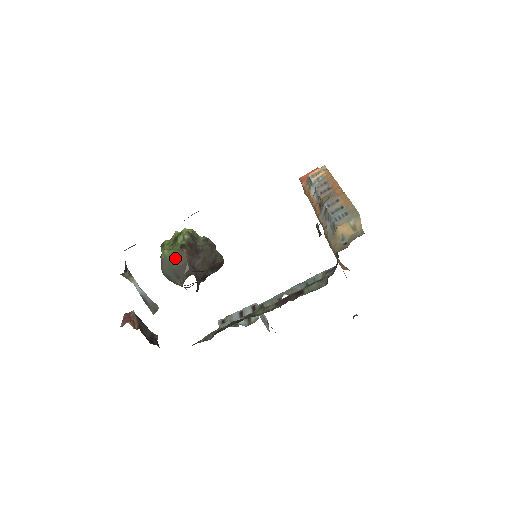
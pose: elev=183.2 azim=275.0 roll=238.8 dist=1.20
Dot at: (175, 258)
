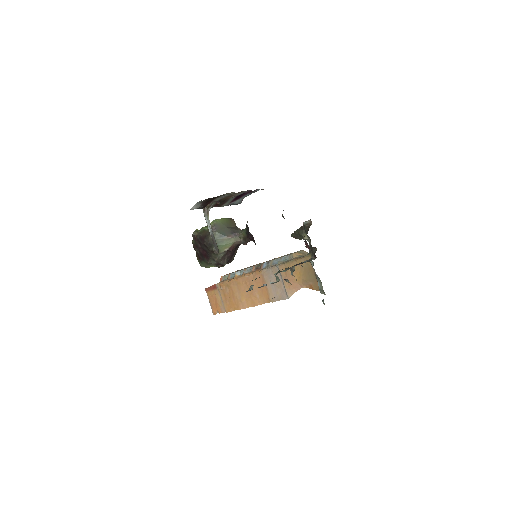
Dot at: (227, 222)
